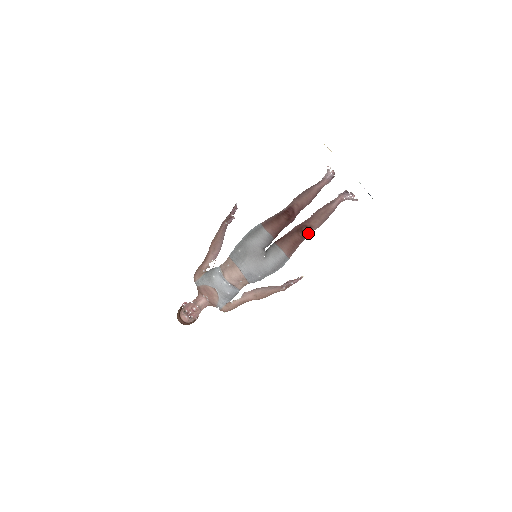
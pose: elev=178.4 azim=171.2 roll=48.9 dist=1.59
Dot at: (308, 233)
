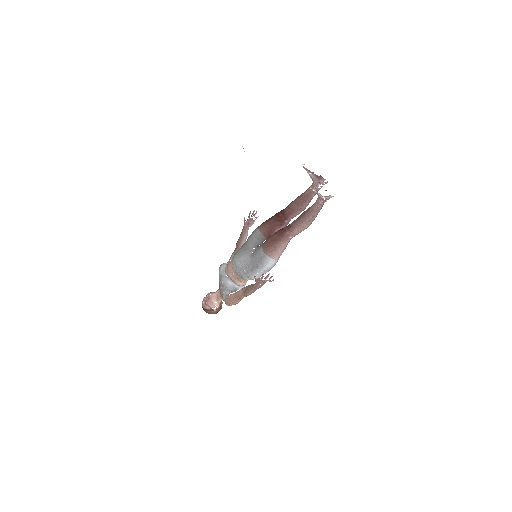
Dot at: (288, 233)
